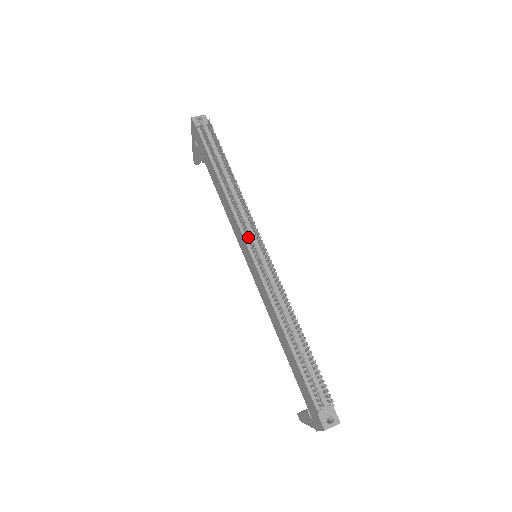
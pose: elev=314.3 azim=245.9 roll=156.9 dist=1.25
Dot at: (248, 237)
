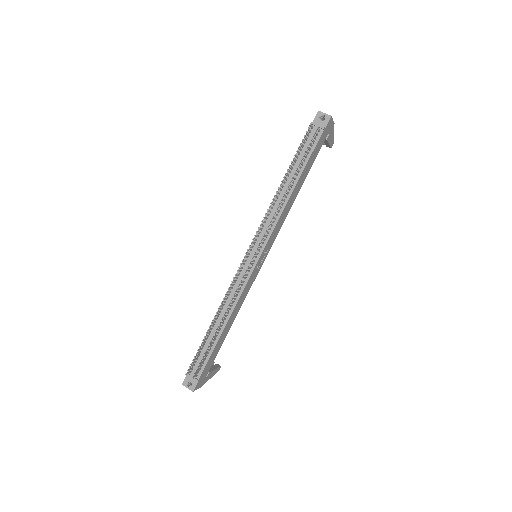
Dot at: (257, 240)
